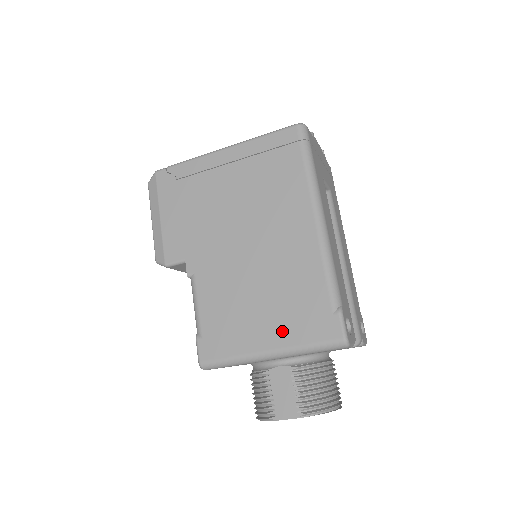
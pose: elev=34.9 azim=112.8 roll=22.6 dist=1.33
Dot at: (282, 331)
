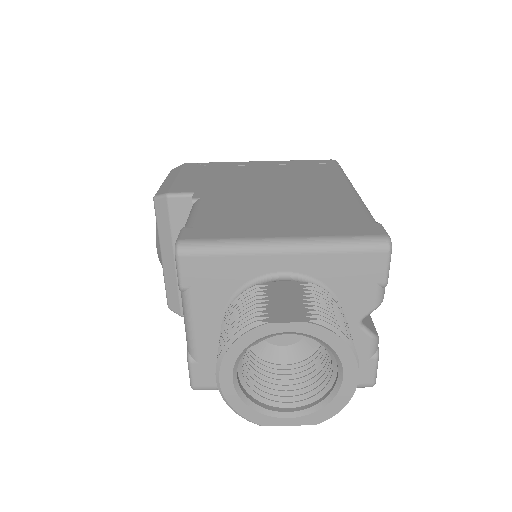
Dot at: (305, 228)
